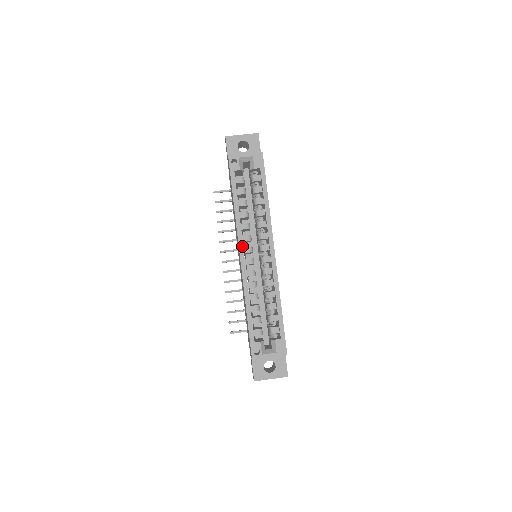
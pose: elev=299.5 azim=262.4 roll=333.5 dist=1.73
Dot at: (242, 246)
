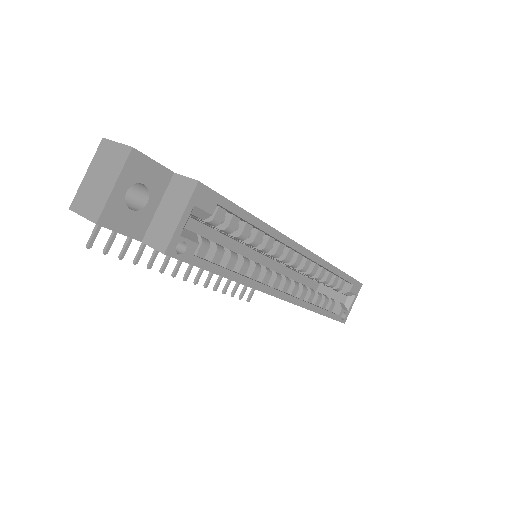
Dot at: (275, 291)
